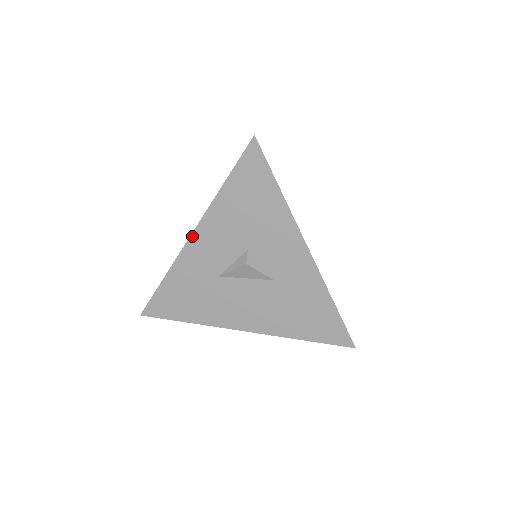
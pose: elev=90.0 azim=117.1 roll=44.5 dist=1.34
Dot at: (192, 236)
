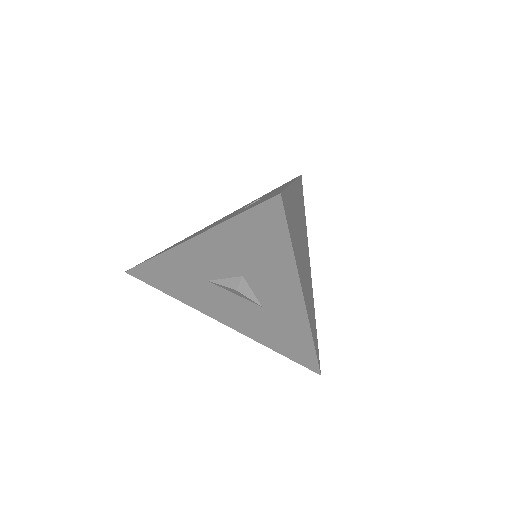
Dot at: (187, 242)
